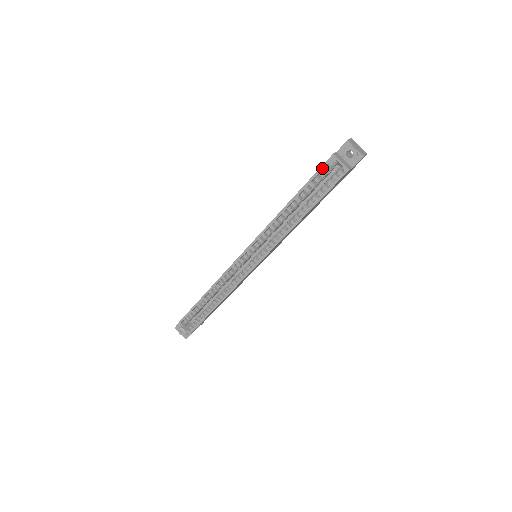
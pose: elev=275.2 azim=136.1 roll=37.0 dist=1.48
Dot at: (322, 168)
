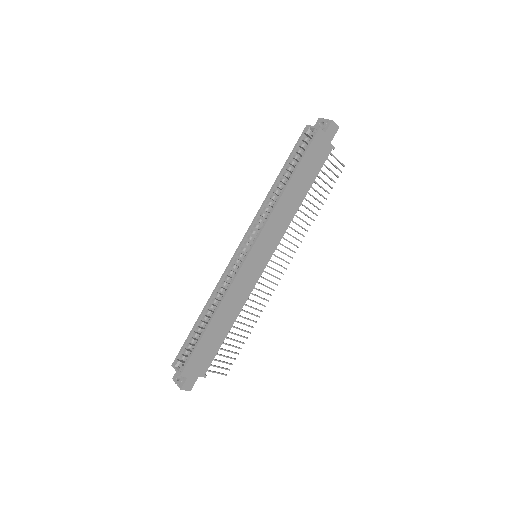
Dot at: (300, 139)
